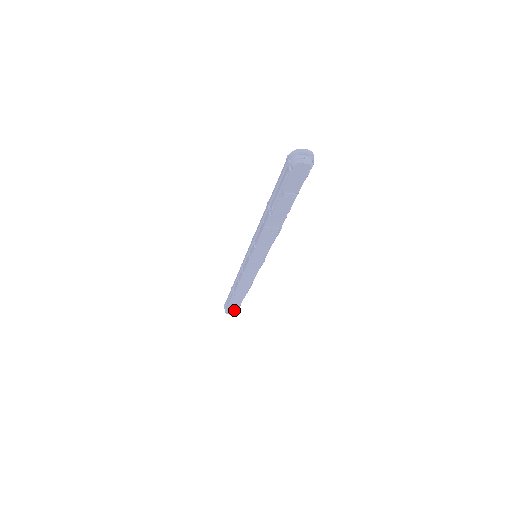
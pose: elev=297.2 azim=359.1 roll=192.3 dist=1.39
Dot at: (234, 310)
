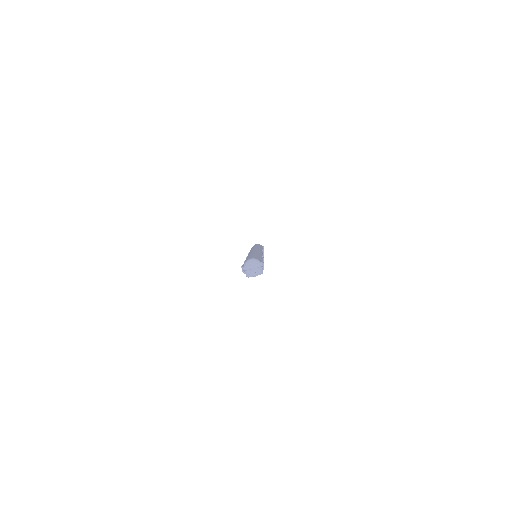
Dot at: occluded
